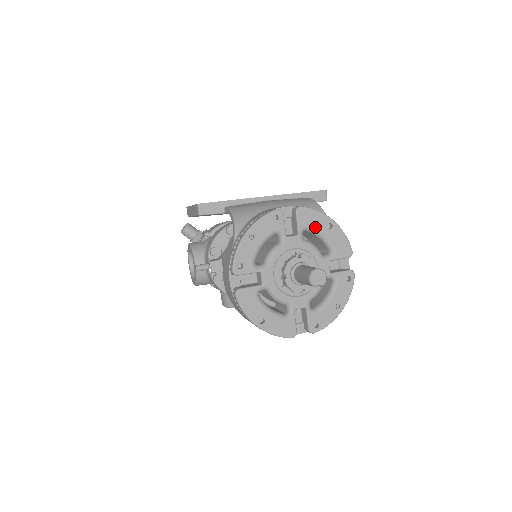
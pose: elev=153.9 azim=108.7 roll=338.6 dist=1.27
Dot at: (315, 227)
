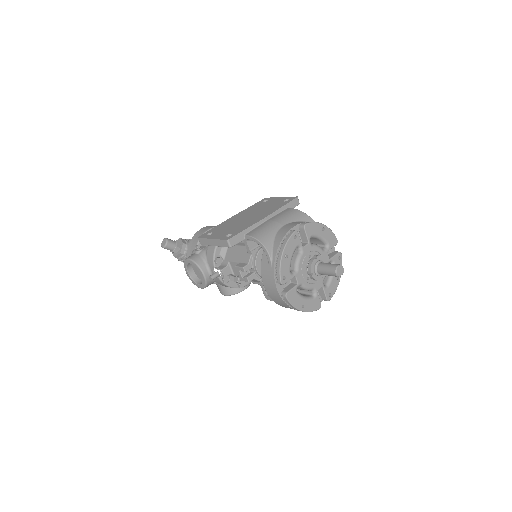
Dot at: (316, 234)
